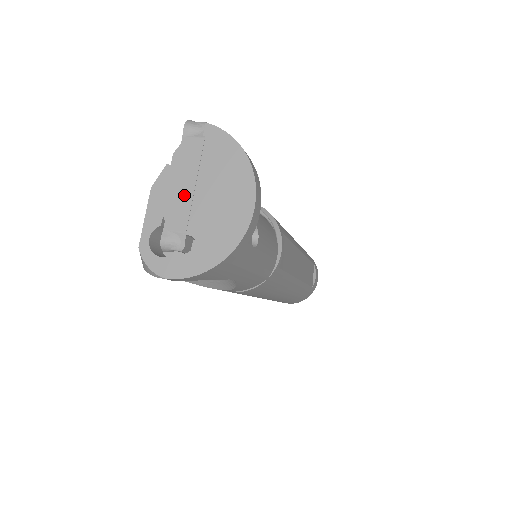
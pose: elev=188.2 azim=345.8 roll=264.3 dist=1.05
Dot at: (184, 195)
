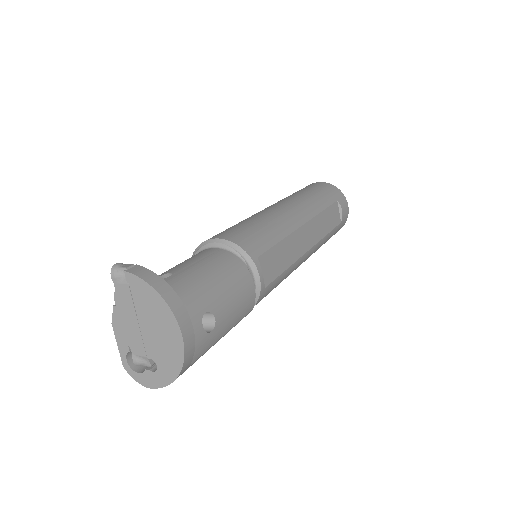
Dot at: (134, 329)
